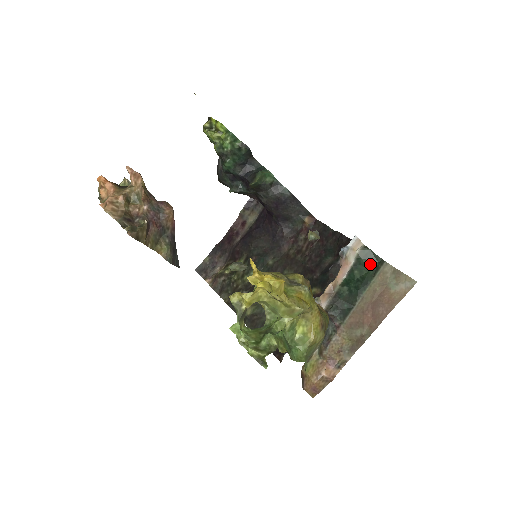
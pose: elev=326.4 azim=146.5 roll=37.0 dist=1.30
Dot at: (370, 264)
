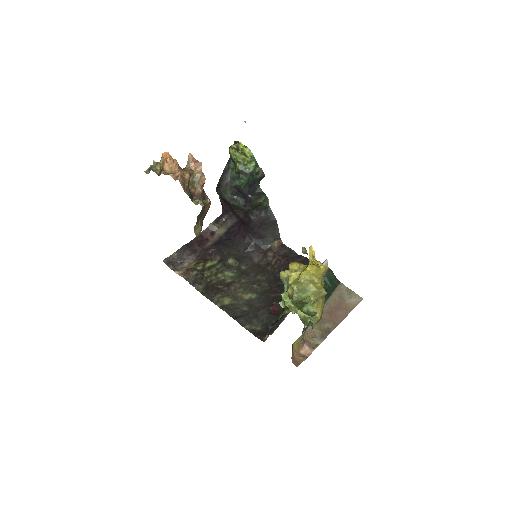
Dot at: (331, 282)
